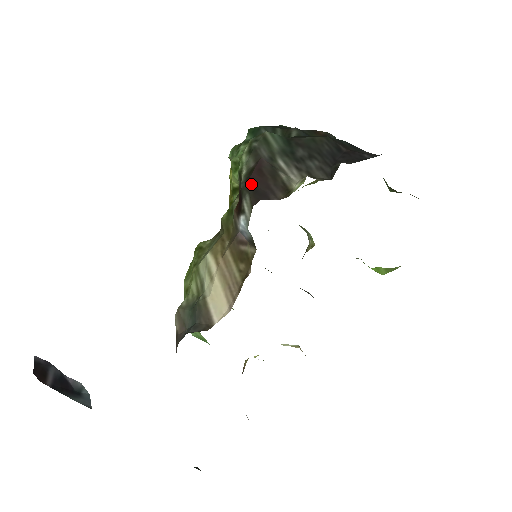
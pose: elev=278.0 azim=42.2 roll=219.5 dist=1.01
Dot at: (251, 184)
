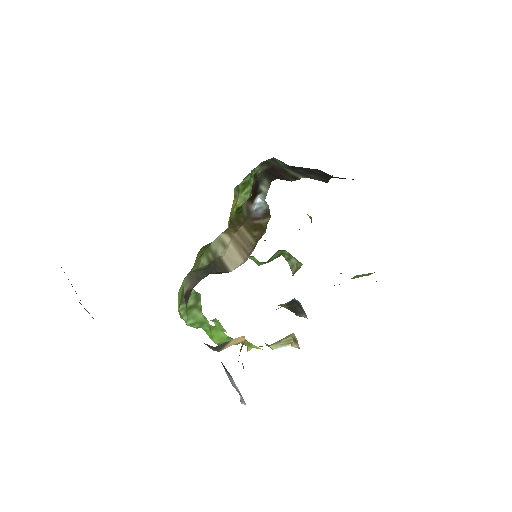
Dot at: (268, 173)
